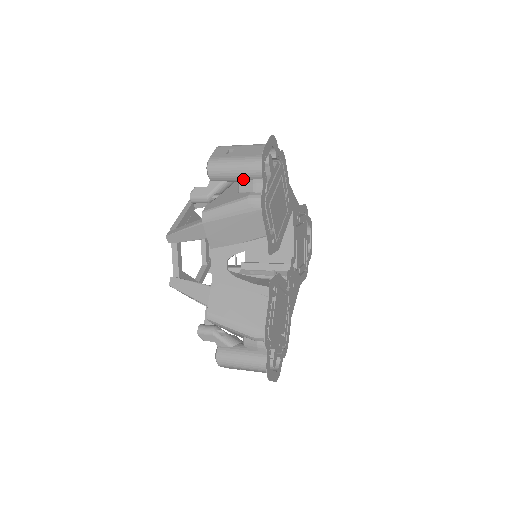
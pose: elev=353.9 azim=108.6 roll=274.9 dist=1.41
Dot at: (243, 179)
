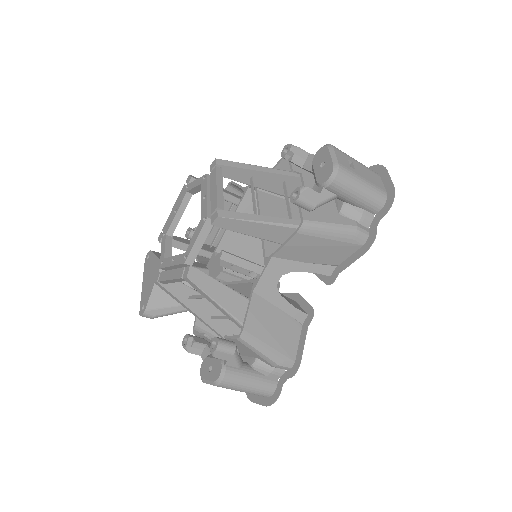
Dot at: (356, 204)
